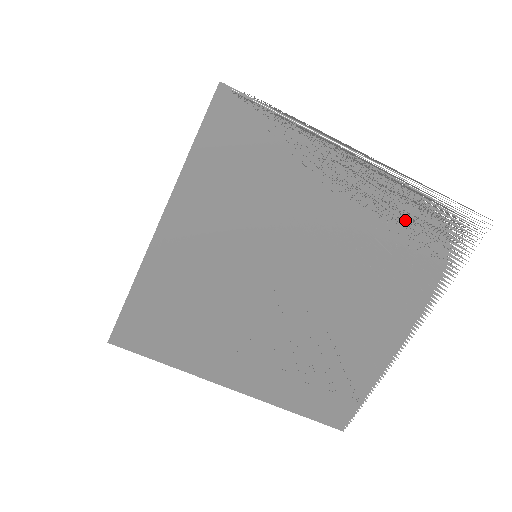
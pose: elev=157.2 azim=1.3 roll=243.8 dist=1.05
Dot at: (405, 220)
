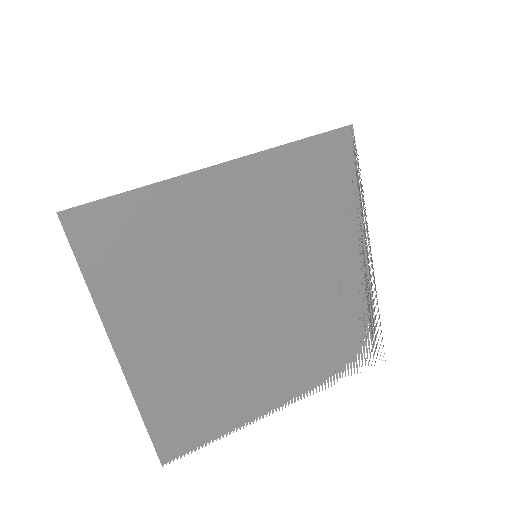
Dot at: (352, 316)
